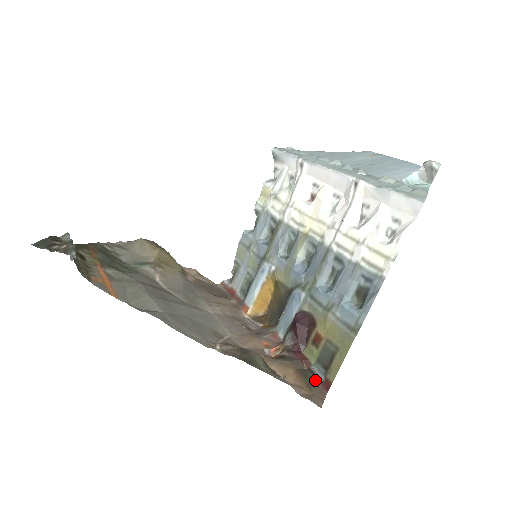
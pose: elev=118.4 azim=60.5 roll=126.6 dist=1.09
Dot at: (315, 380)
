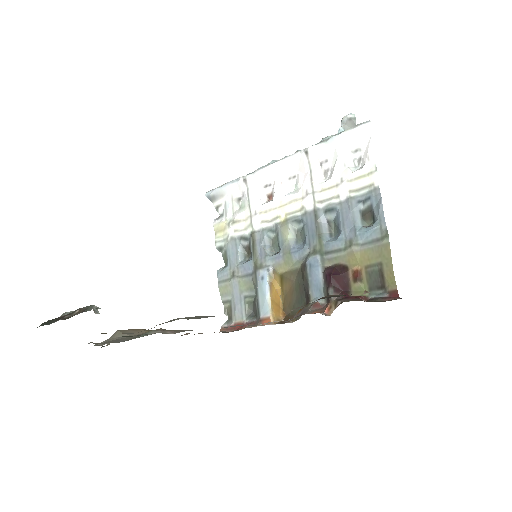
Dot at: (382, 300)
